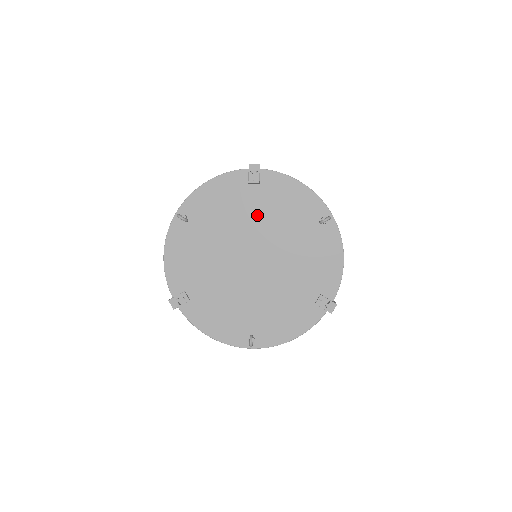
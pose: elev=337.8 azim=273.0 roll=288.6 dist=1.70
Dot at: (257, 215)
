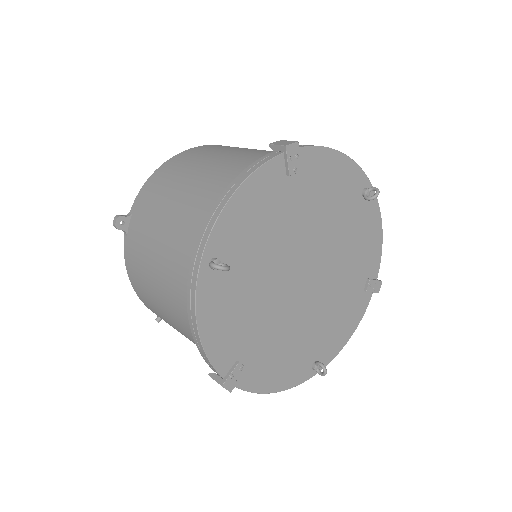
Dot at: (301, 216)
